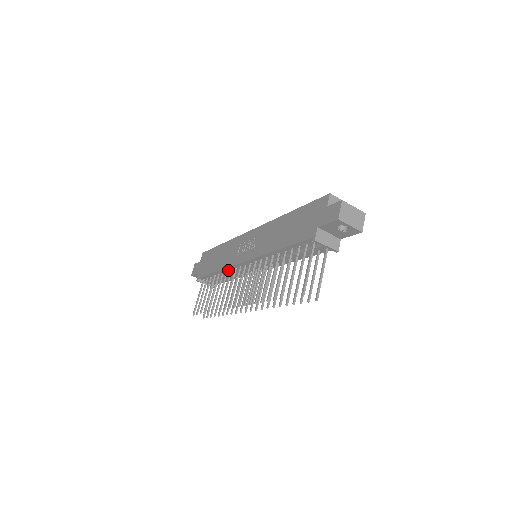
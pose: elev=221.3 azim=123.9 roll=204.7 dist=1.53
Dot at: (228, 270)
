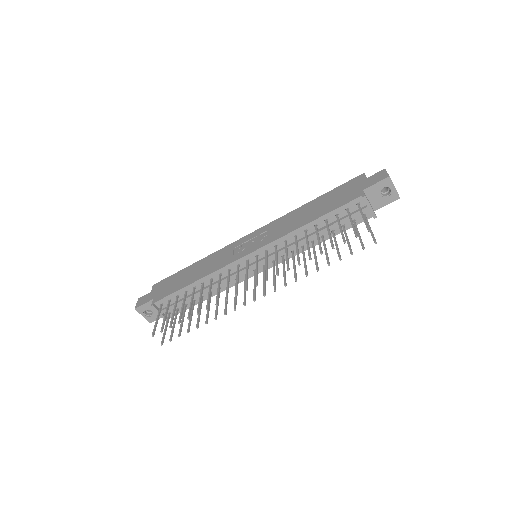
Dot at: (215, 276)
